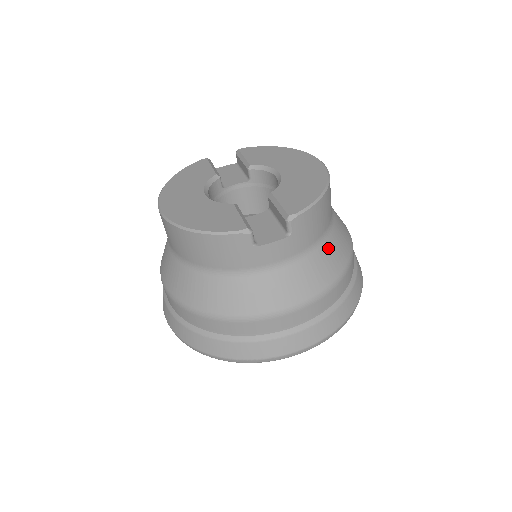
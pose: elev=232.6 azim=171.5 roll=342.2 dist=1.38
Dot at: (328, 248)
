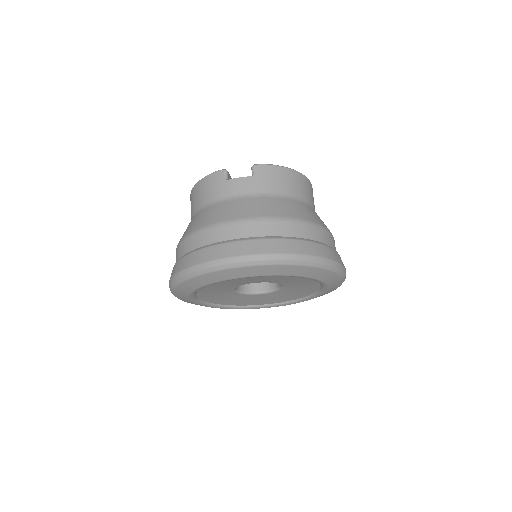
Dot at: (289, 203)
